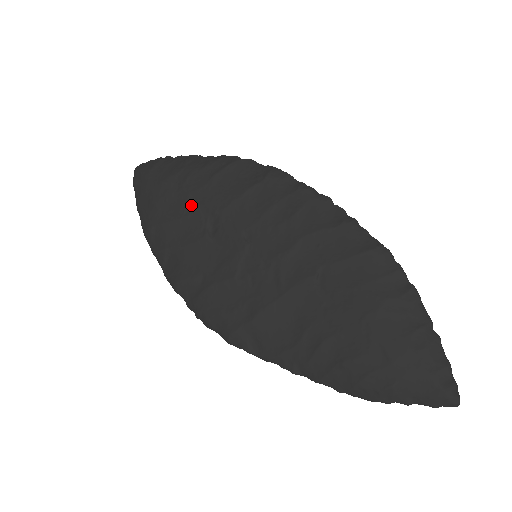
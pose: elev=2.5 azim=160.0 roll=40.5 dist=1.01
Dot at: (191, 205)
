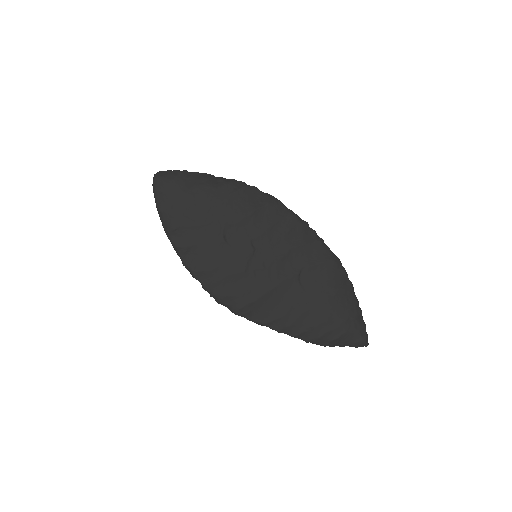
Dot at: (211, 215)
